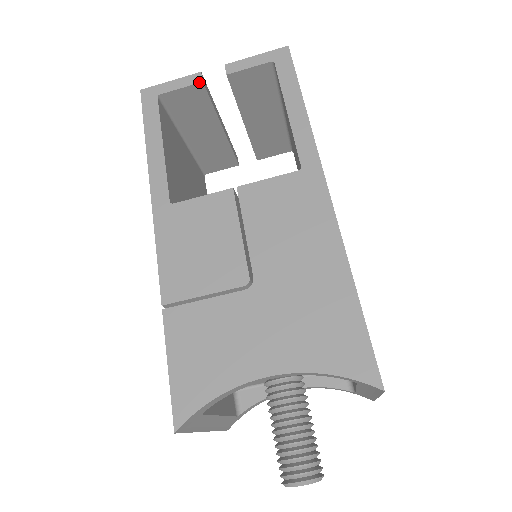
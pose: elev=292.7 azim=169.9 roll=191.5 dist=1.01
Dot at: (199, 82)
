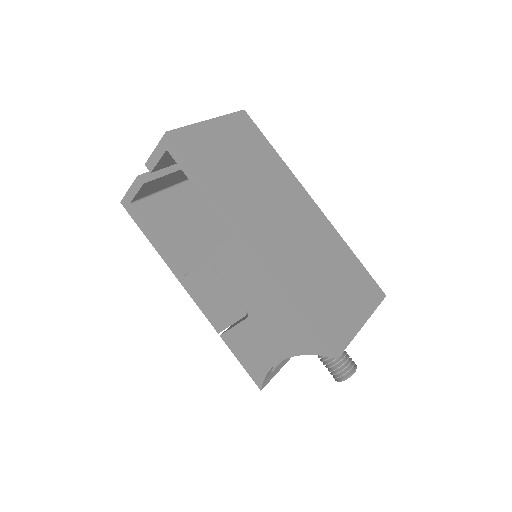
Dot at: (142, 185)
